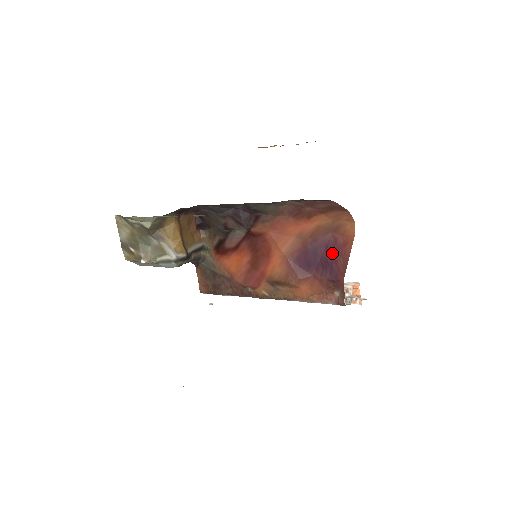
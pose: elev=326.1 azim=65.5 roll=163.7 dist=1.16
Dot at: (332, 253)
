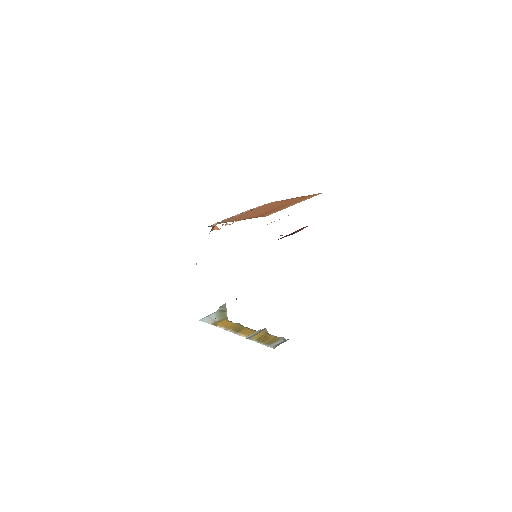
Dot at: occluded
